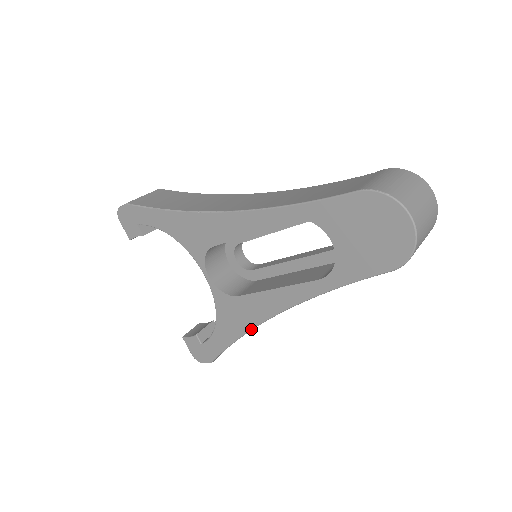
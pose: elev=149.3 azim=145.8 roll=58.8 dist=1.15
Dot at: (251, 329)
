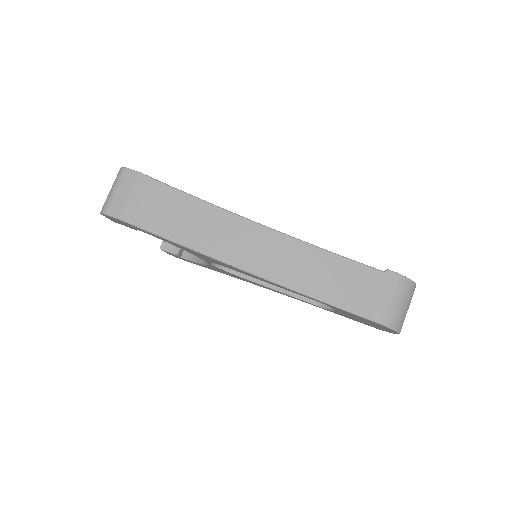
Dot at: occluded
